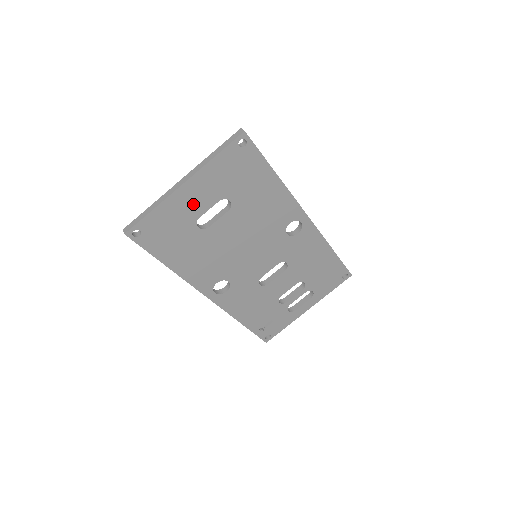
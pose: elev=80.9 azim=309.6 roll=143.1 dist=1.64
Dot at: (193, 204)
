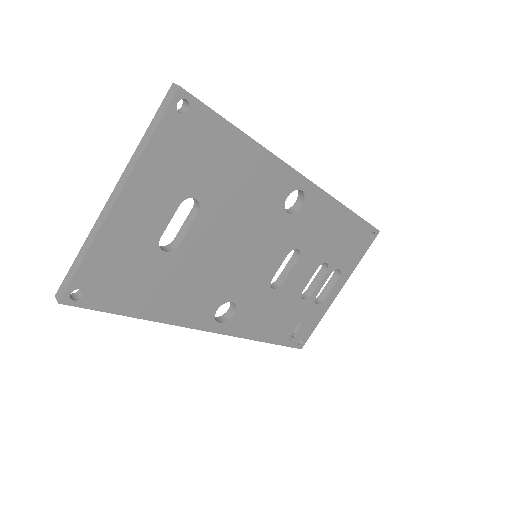
Dot at: (143, 223)
